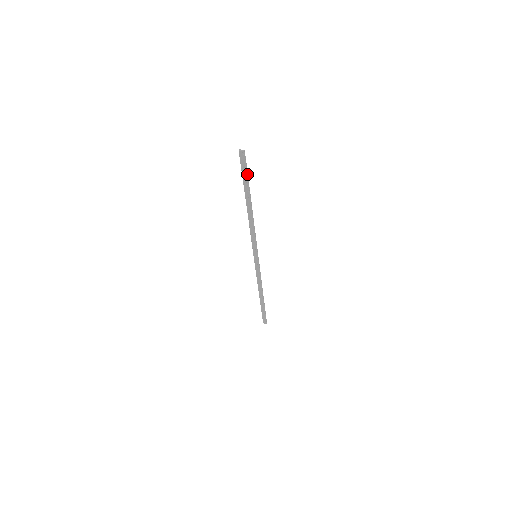
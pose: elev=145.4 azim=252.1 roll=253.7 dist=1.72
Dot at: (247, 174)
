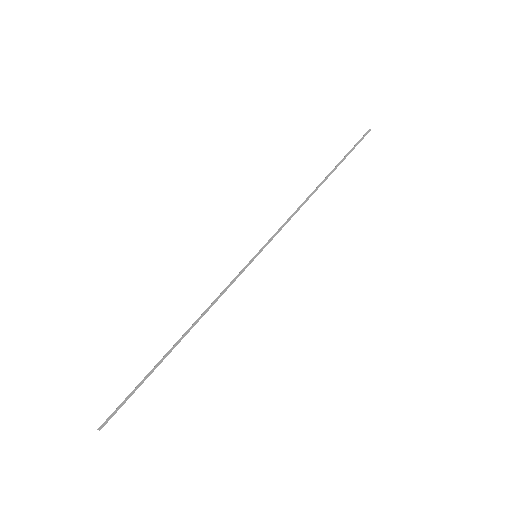
Dot at: (352, 149)
